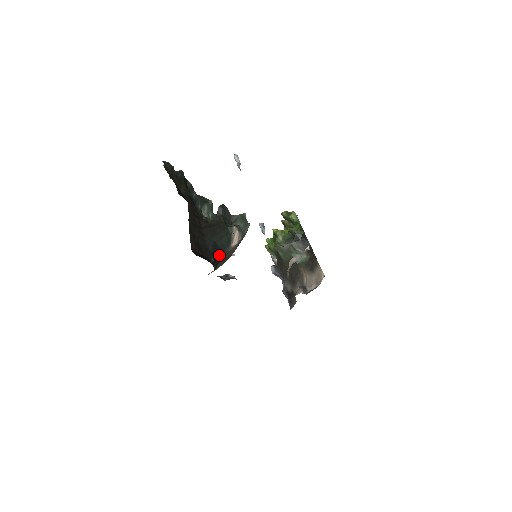
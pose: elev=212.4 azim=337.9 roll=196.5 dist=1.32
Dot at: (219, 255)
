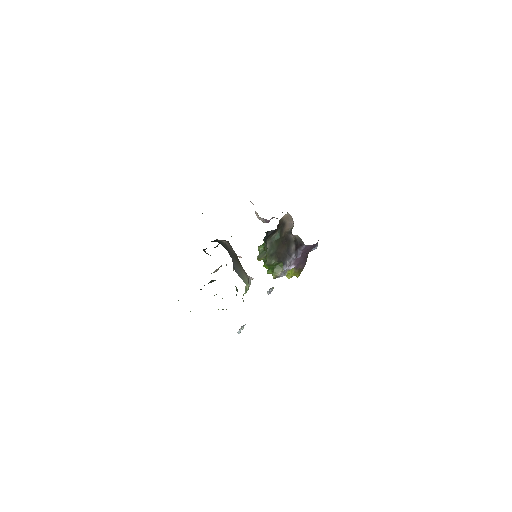
Dot at: occluded
